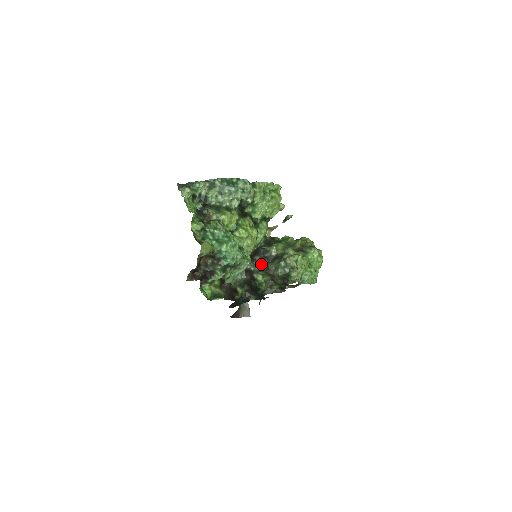
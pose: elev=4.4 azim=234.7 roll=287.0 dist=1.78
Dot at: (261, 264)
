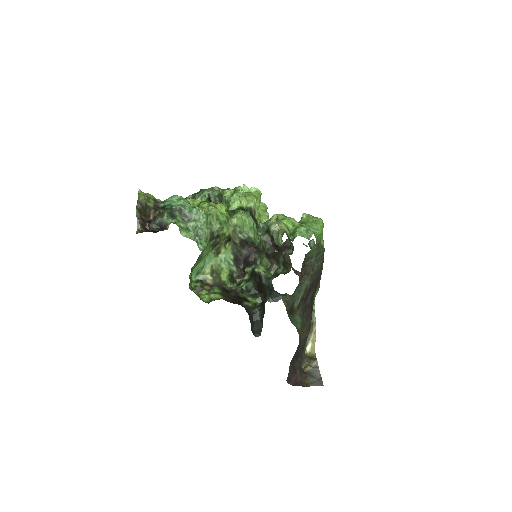
Dot at: occluded
